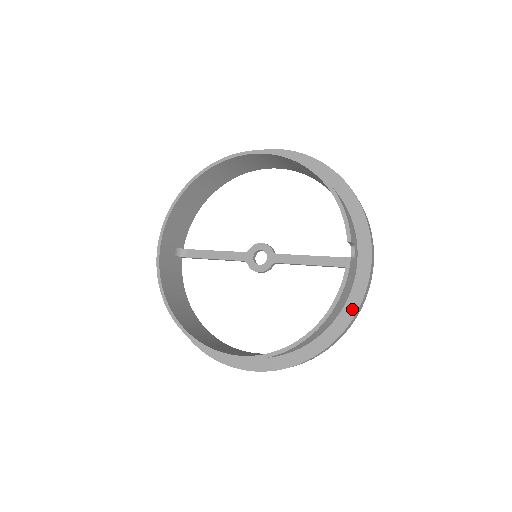
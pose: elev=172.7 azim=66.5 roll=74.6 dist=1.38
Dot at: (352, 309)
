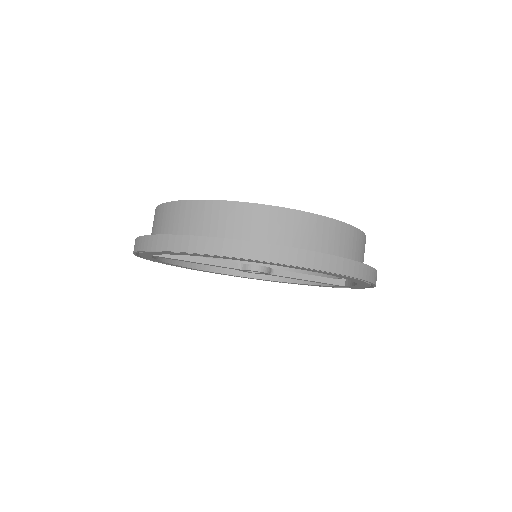
Dot at: occluded
